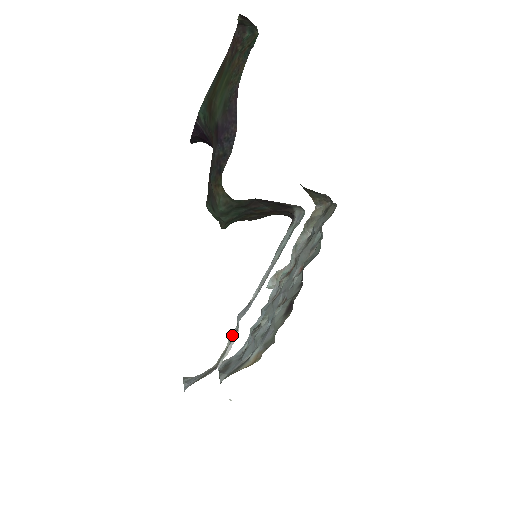
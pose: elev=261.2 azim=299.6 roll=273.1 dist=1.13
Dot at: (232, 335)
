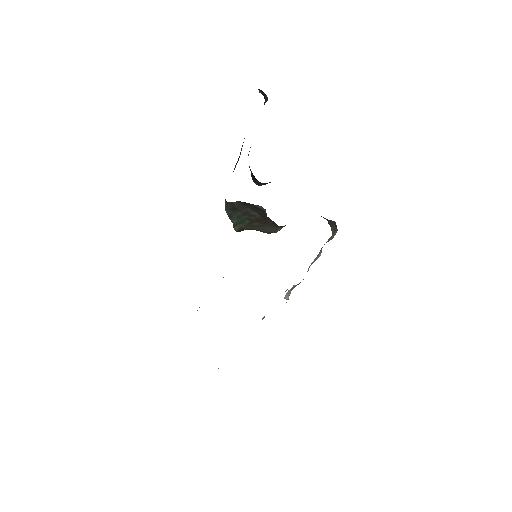
Dot at: occluded
